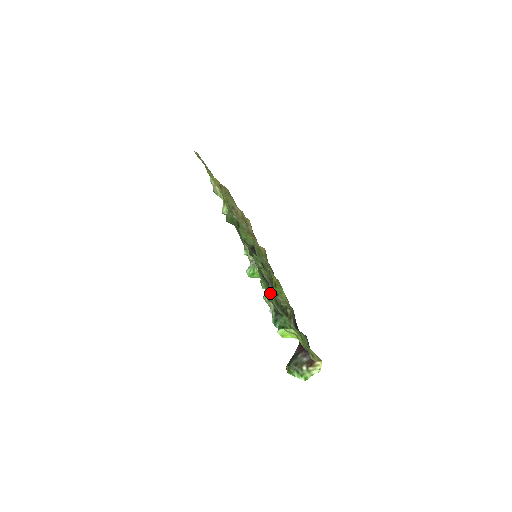
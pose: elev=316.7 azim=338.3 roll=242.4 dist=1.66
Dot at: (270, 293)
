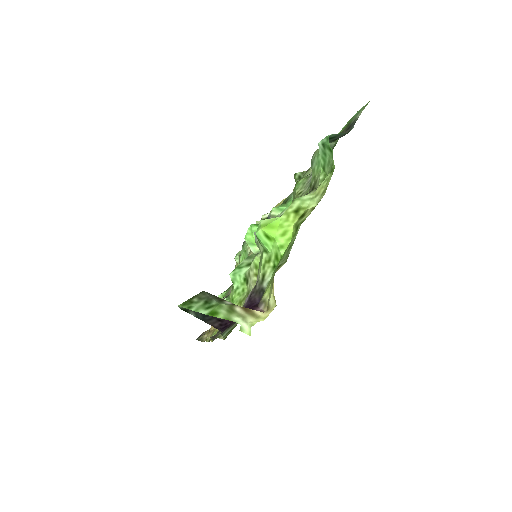
Dot at: occluded
